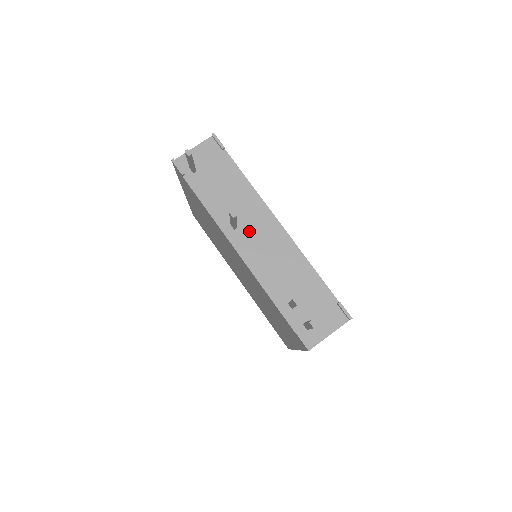
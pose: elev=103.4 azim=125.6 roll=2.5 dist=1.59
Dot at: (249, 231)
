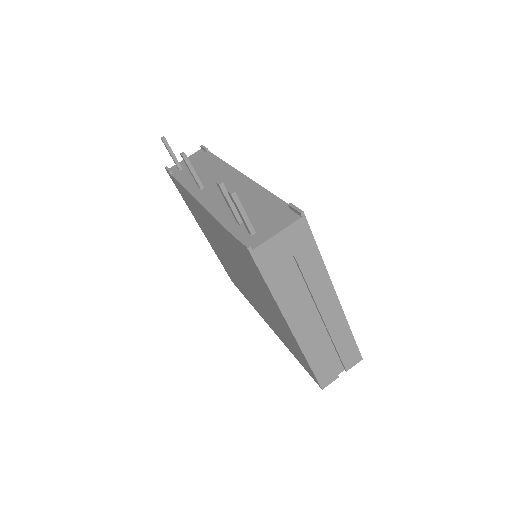
Dot at: (214, 187)
